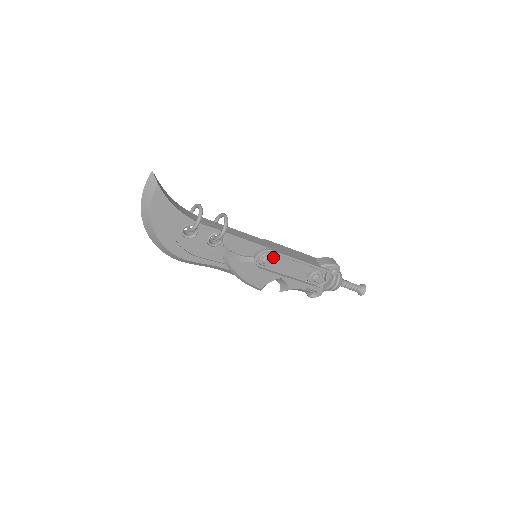
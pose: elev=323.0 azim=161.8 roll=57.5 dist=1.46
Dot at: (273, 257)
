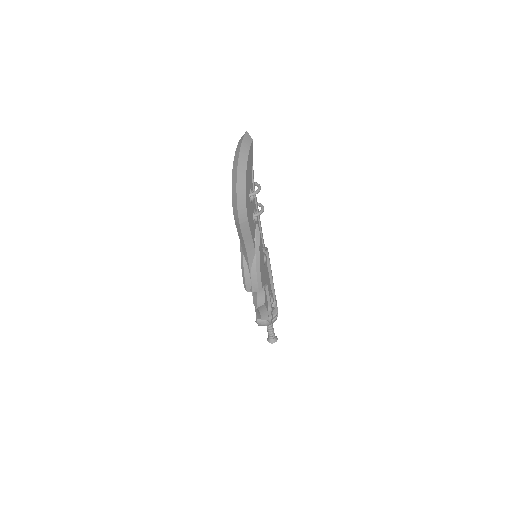
Dot at: occluded
